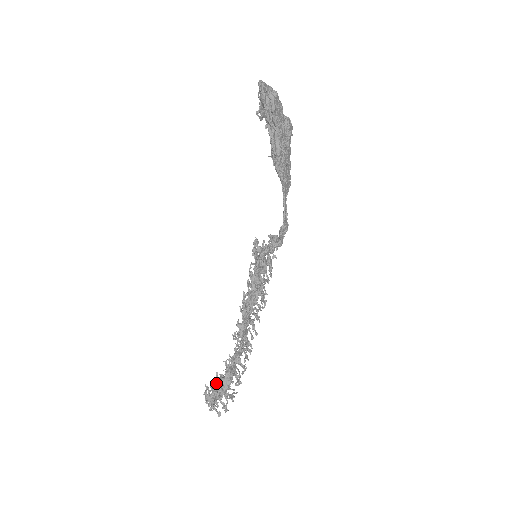
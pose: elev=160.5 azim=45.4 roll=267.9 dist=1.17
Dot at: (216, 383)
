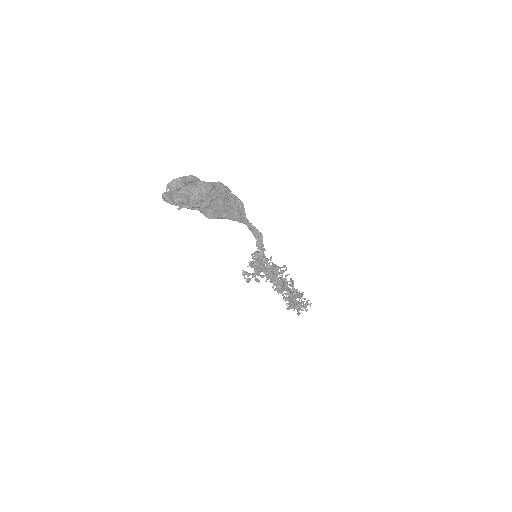
Dot at: occluded
